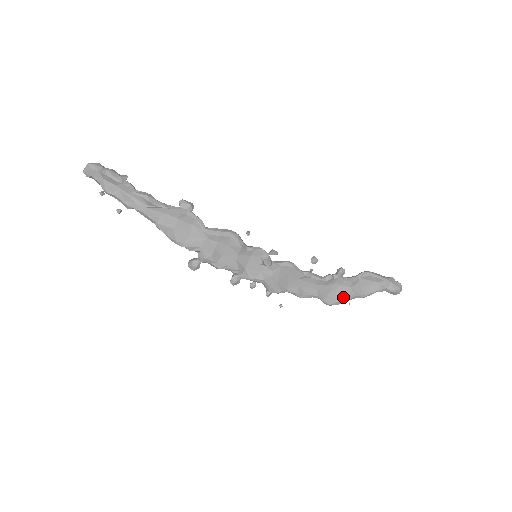
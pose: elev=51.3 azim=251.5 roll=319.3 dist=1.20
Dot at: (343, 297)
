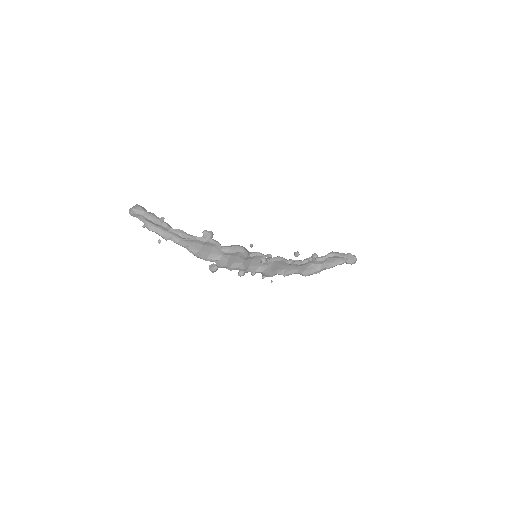
Dot at: (315, 271)
